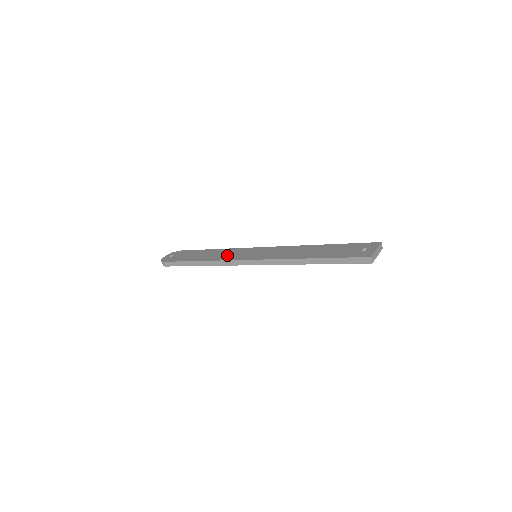
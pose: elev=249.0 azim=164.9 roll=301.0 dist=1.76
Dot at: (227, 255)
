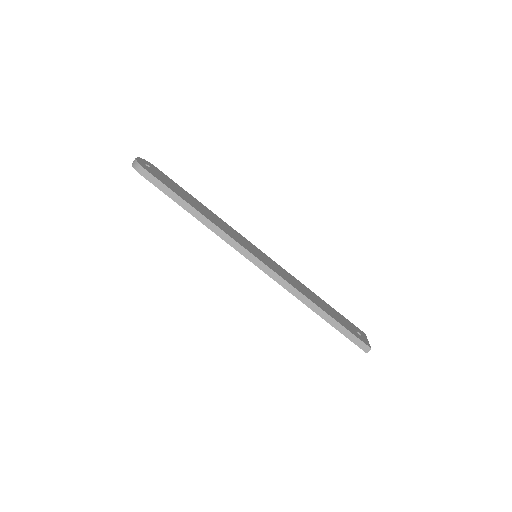
Dot at: (227, 229)
